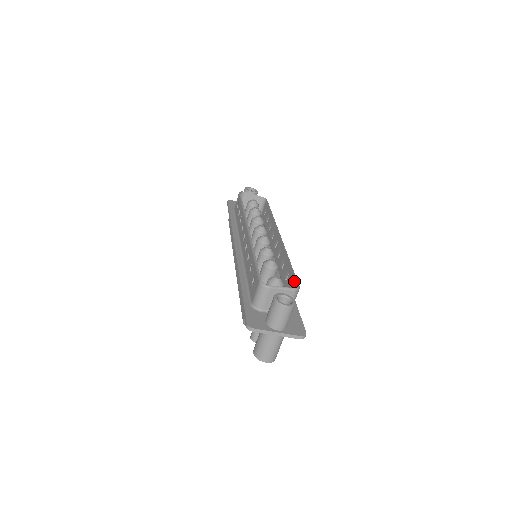
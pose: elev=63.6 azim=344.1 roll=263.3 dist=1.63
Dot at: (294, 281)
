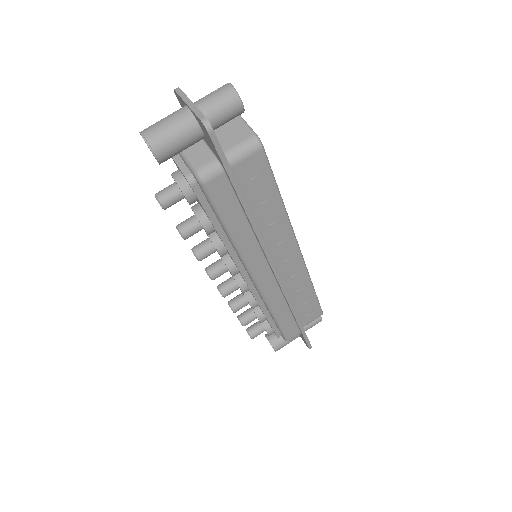
Dot at: (264, 164)
